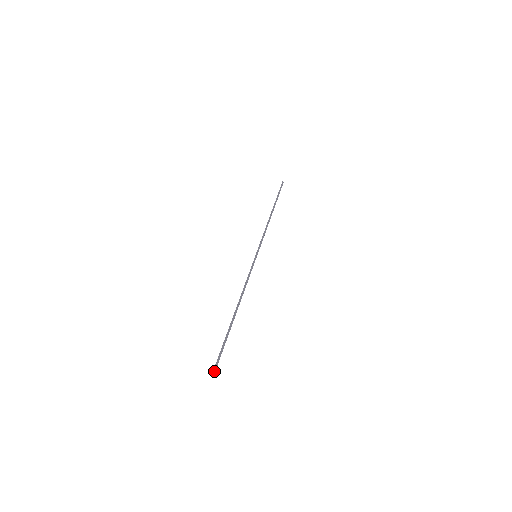
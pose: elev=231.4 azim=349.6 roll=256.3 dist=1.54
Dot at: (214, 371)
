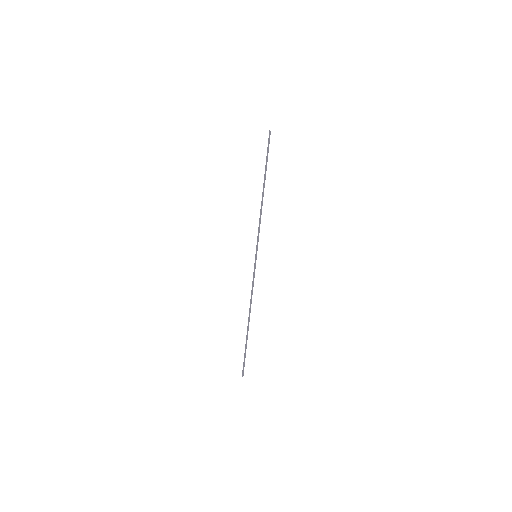
Dot at: (243, 371)
